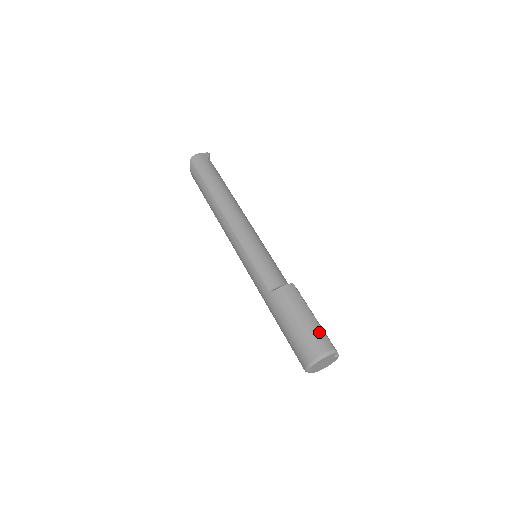
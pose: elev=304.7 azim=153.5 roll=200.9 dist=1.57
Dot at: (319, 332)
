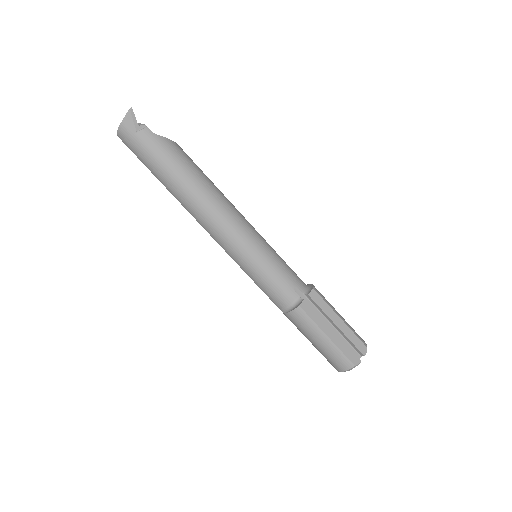
Dot at: (336, 354)
